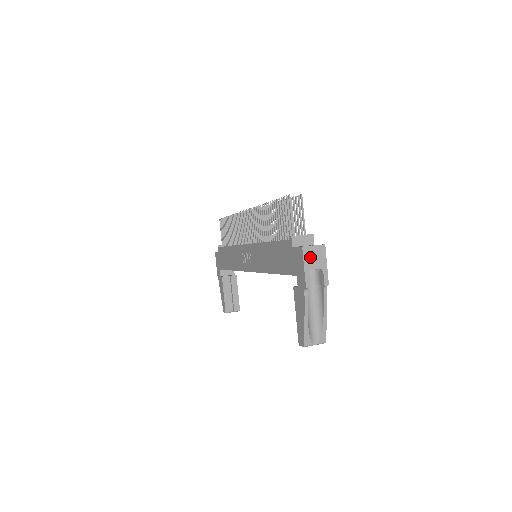
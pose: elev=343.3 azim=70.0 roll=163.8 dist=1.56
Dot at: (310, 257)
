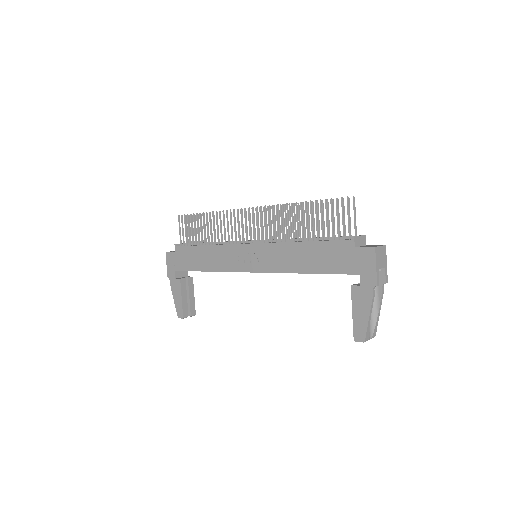
Dot at: (379, 257)
